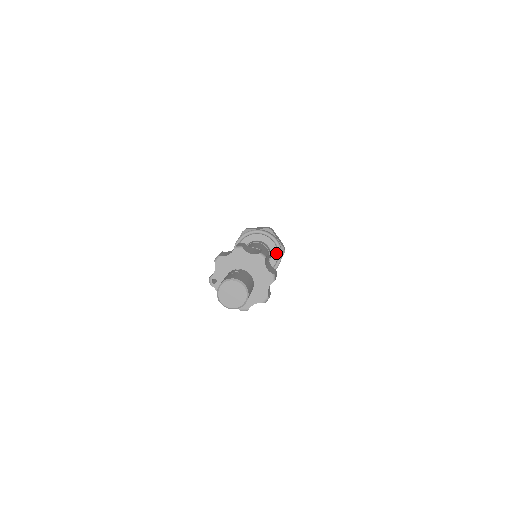
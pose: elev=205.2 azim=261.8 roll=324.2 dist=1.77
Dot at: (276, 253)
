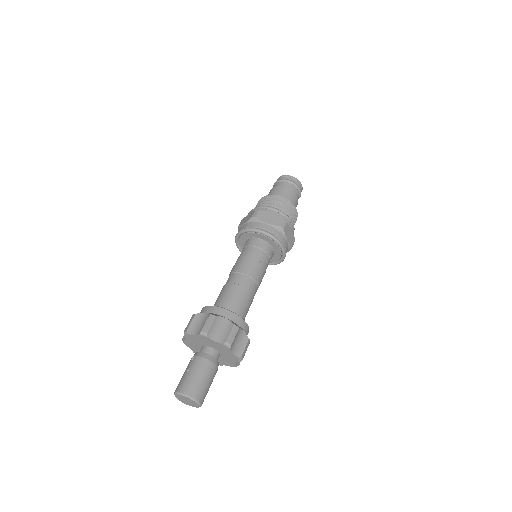
Dot at: (272, 241)
